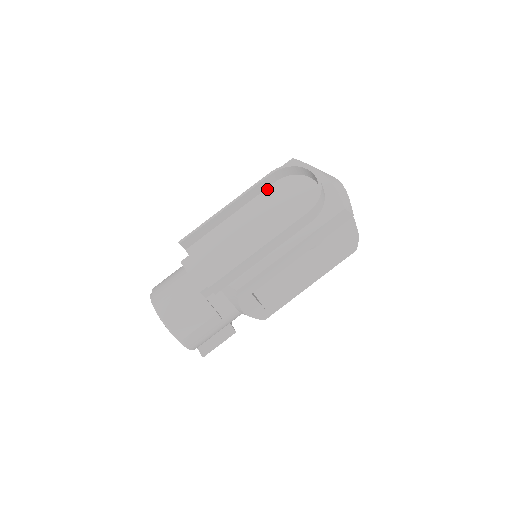
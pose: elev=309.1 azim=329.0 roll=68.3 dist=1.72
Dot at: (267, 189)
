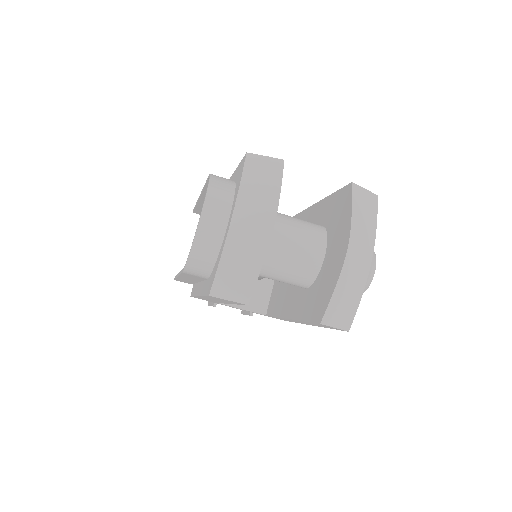
Dot at: occluded
